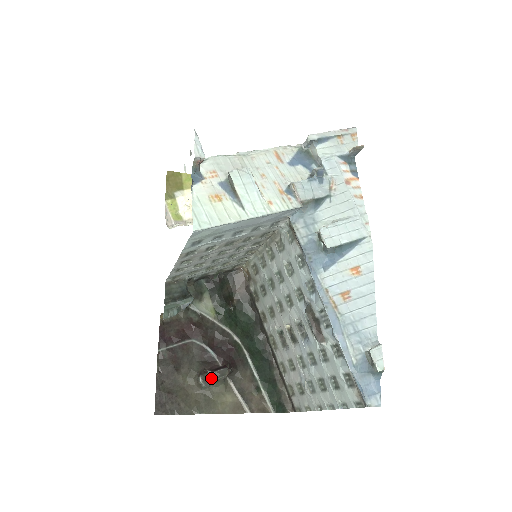
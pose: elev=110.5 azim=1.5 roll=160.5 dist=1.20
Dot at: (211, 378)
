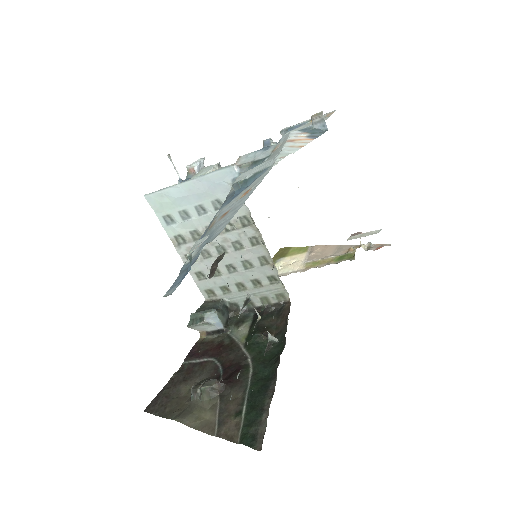
Dot at: (200, 387)
